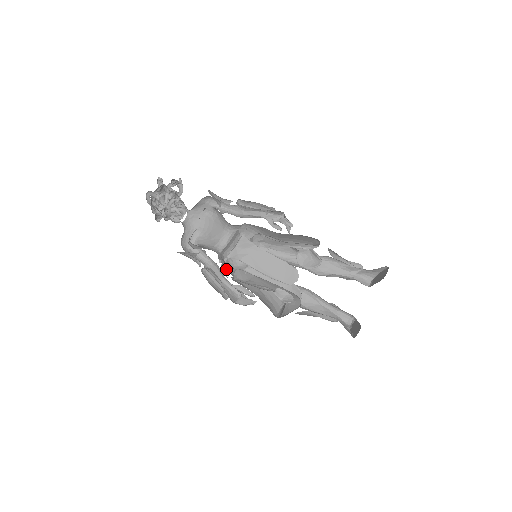
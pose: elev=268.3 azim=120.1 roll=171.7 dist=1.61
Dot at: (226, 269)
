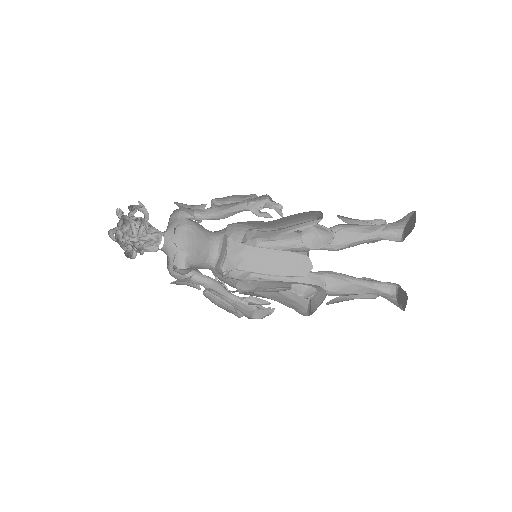
Dot at: occluded
